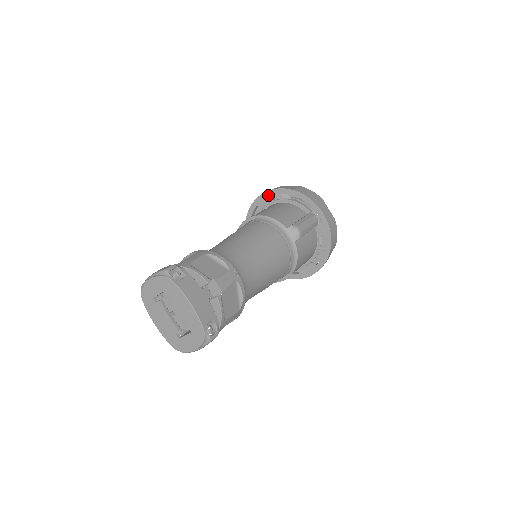
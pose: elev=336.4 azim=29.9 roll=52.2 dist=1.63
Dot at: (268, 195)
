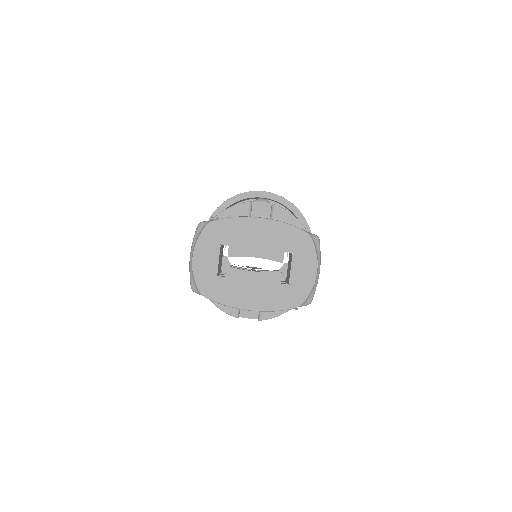
Dot at: occluded
